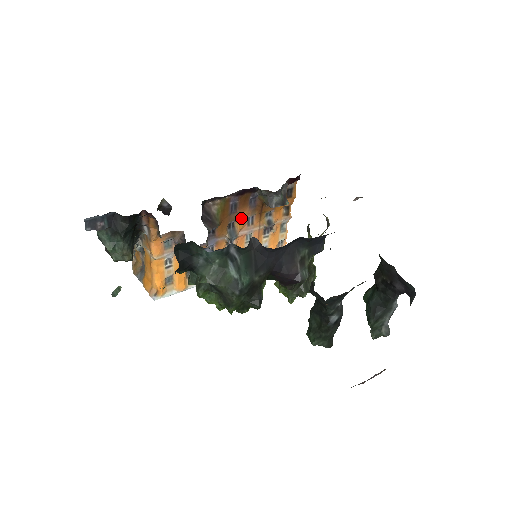
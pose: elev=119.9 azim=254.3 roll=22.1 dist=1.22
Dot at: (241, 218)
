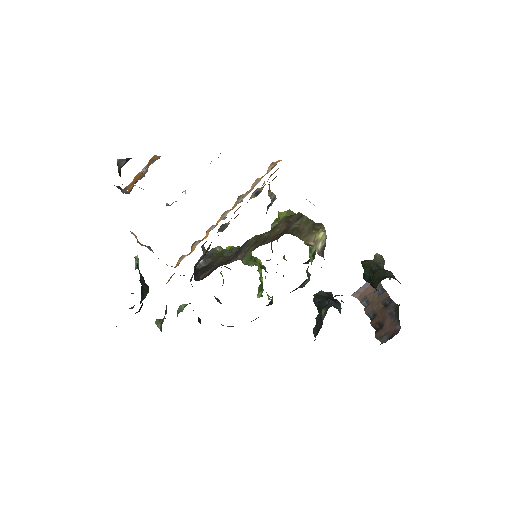
Dot at: occluded
